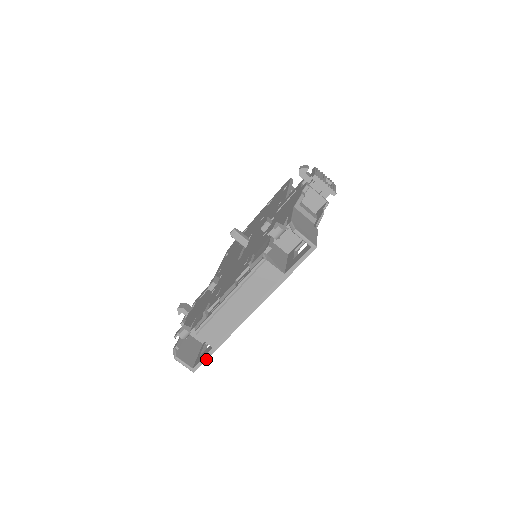
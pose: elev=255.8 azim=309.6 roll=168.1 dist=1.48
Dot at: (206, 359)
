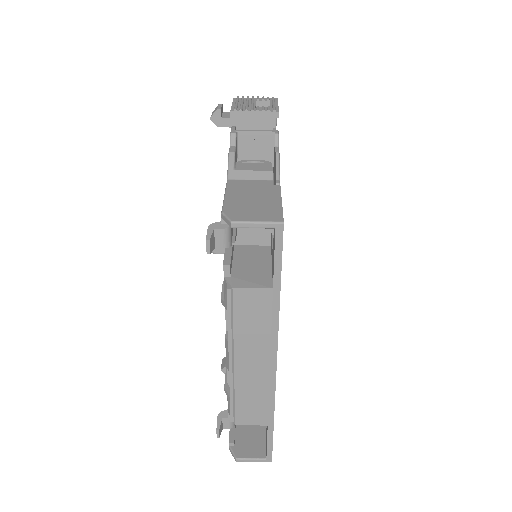
Dot at: (272, 441)
